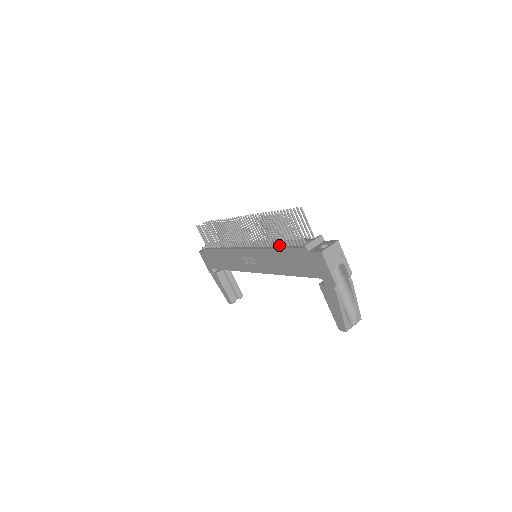
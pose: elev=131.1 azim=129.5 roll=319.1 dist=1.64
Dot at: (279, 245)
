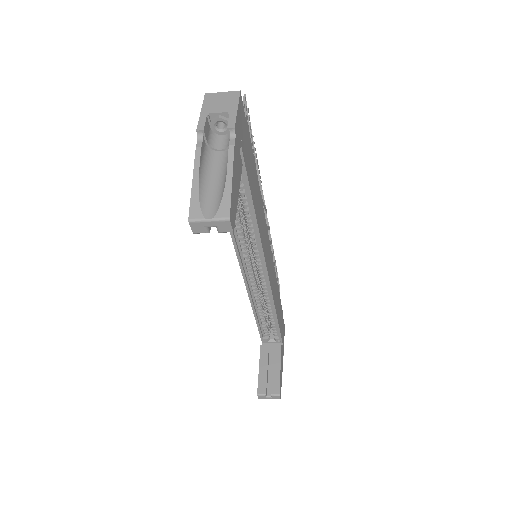
Dot at: occluded
